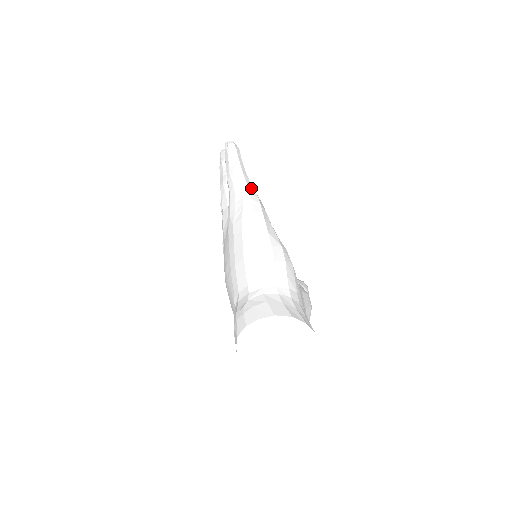
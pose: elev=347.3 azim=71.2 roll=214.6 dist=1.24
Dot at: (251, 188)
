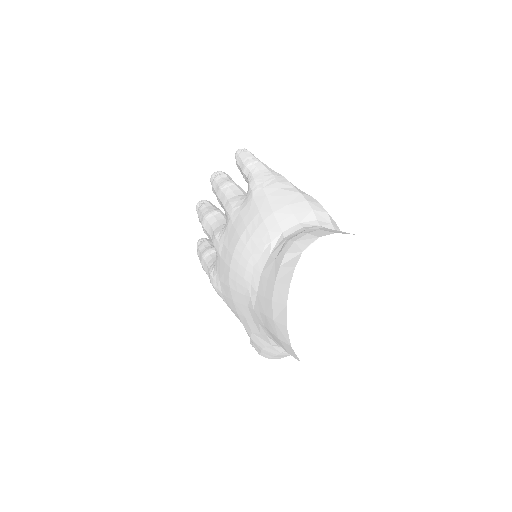
Dot at: occluded
